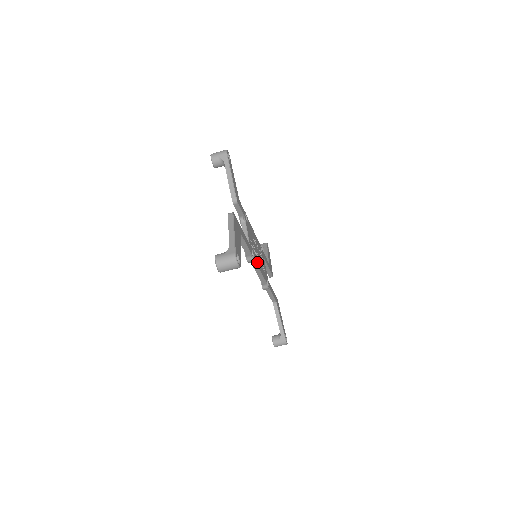
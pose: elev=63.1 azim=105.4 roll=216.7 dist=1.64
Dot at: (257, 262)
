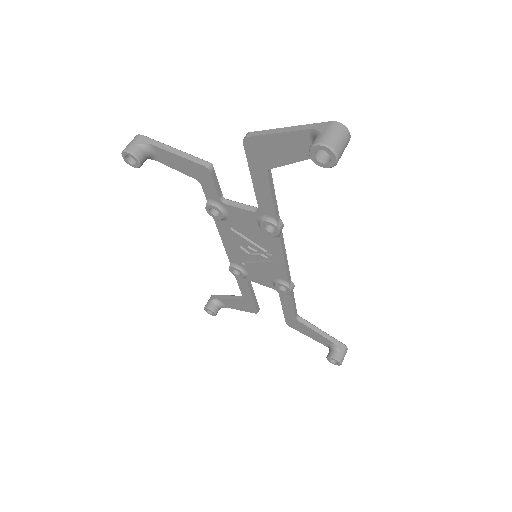
Dot at: occluded
